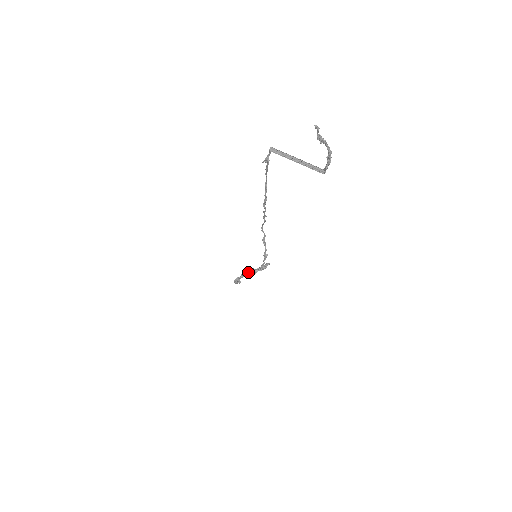
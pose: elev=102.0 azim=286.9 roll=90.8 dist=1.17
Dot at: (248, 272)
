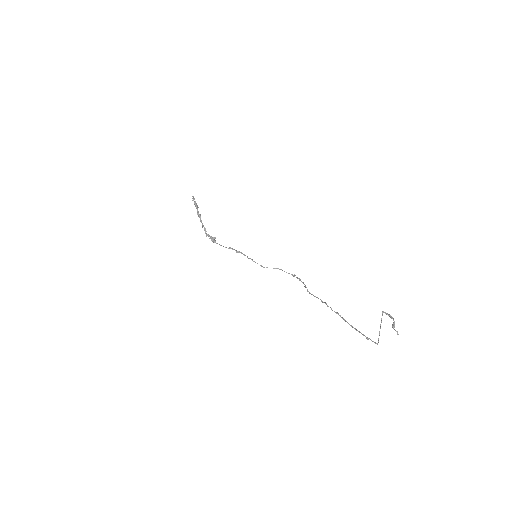
Dot at: occluded
